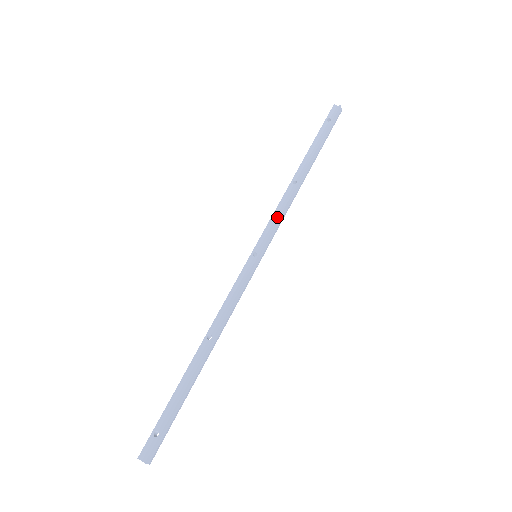
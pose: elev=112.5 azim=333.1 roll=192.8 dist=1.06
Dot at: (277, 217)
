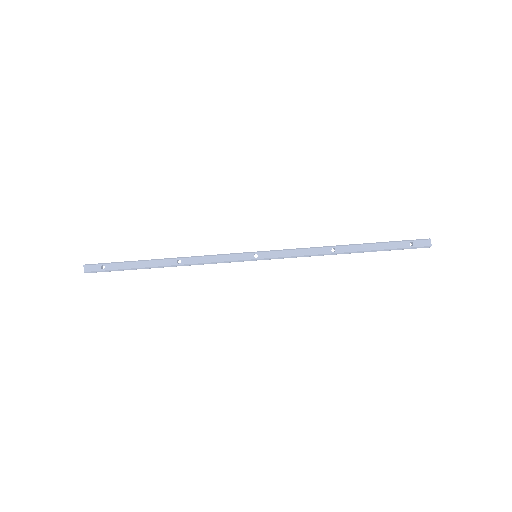
Dot at: (295, 254)
